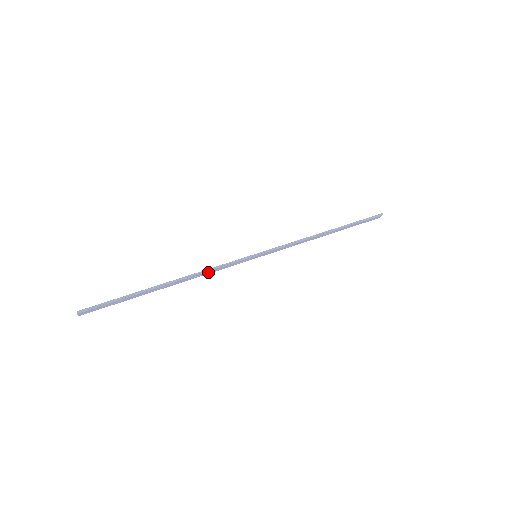
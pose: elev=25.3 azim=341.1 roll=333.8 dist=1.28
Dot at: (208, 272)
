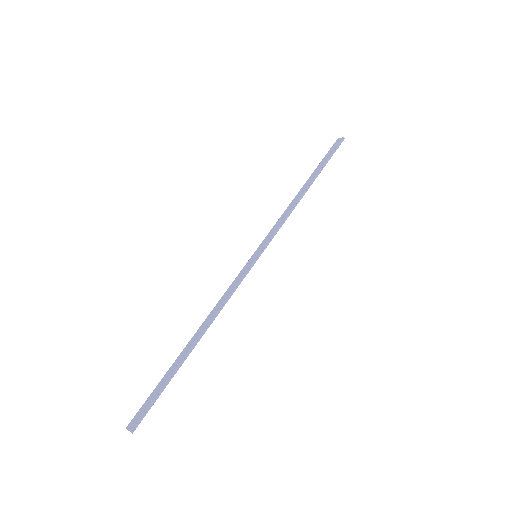
Dot at: (223, 303)
